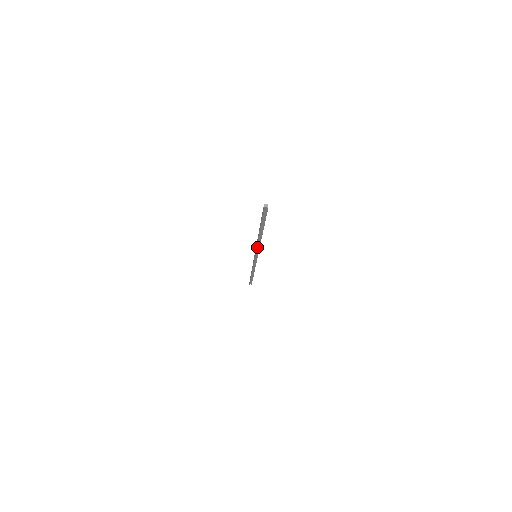
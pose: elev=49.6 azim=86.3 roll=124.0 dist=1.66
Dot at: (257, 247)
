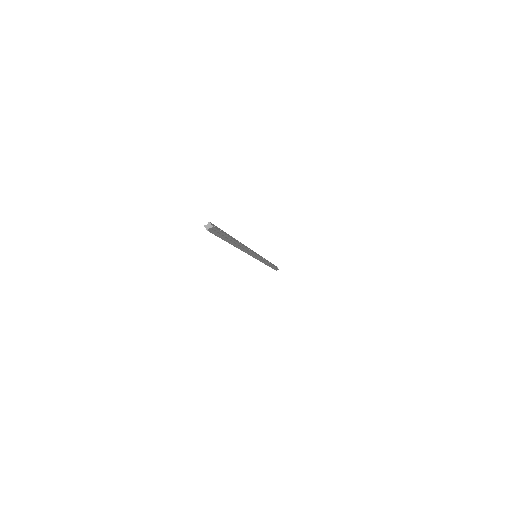
Dot at: (248, 252)
